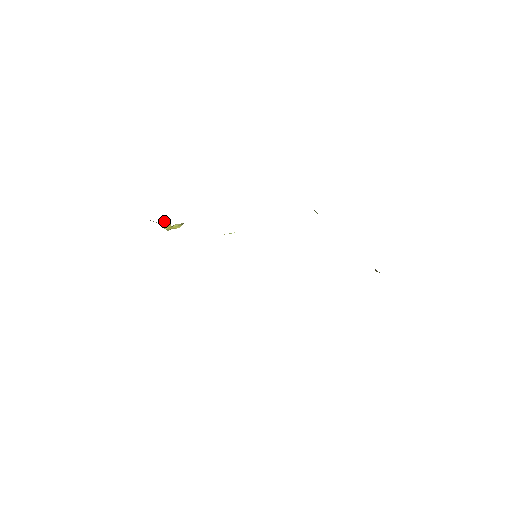
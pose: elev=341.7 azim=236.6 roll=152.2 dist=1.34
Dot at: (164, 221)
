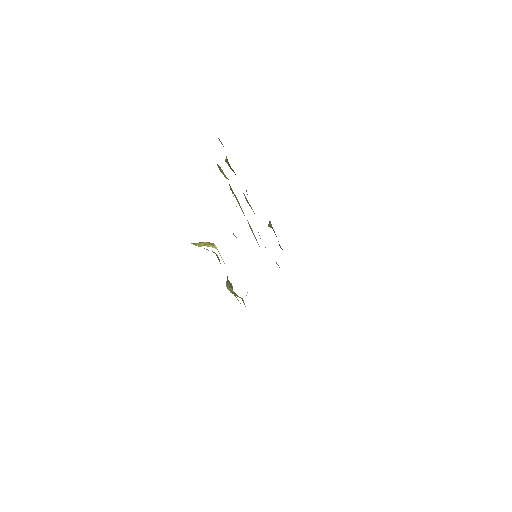
Dot at: (207, 242)
